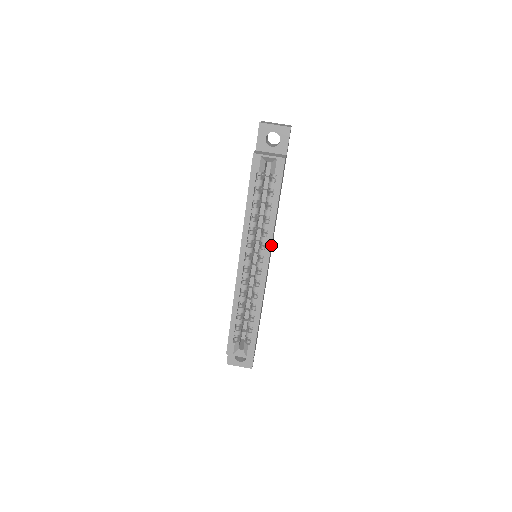
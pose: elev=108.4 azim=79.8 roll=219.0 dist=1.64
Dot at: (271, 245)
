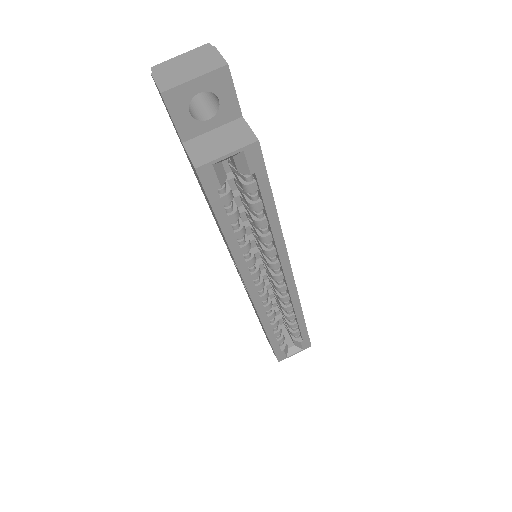
Dot at: (285, 252)
